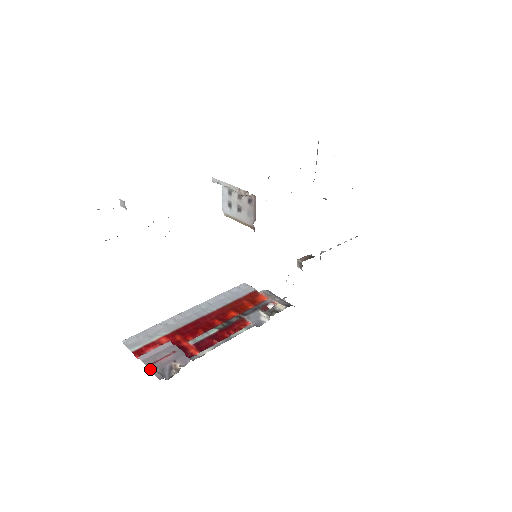
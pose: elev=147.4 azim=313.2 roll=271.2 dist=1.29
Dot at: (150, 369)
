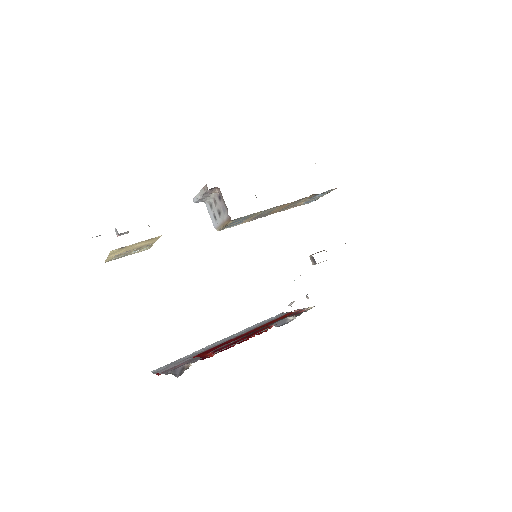
Dot at: (163, 373)
